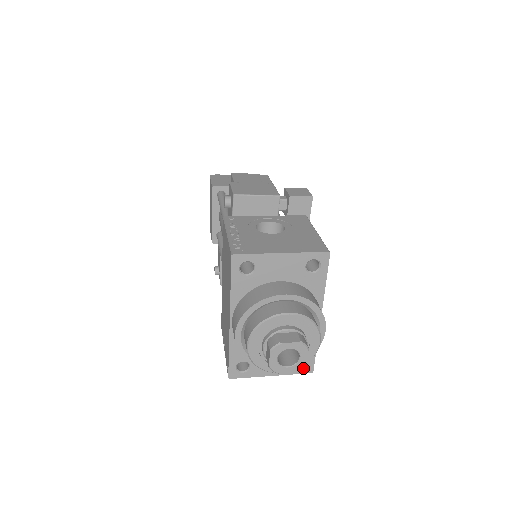
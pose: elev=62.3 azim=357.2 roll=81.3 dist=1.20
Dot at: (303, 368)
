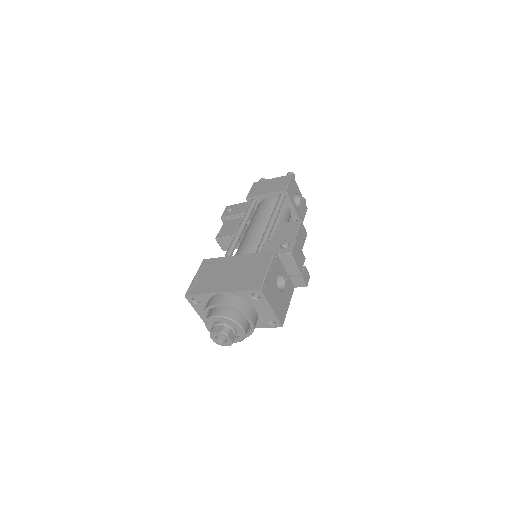
Dot at: occluded
